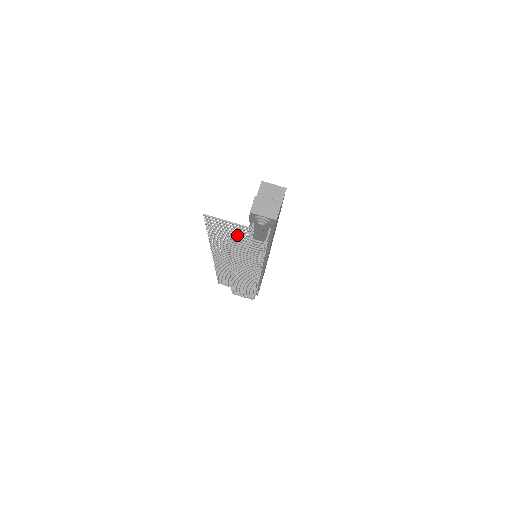
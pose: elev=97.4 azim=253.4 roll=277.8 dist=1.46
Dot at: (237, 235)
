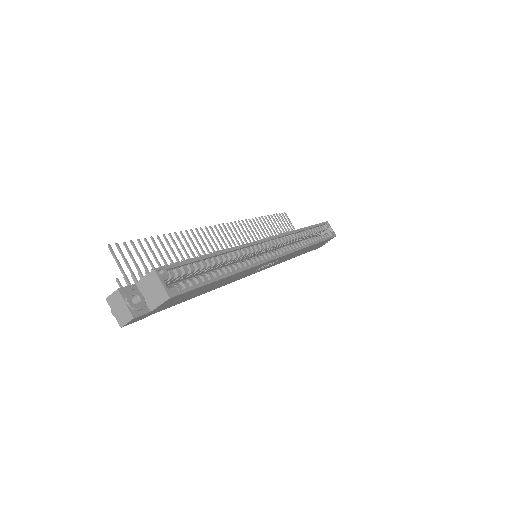
Dot at: occluded
